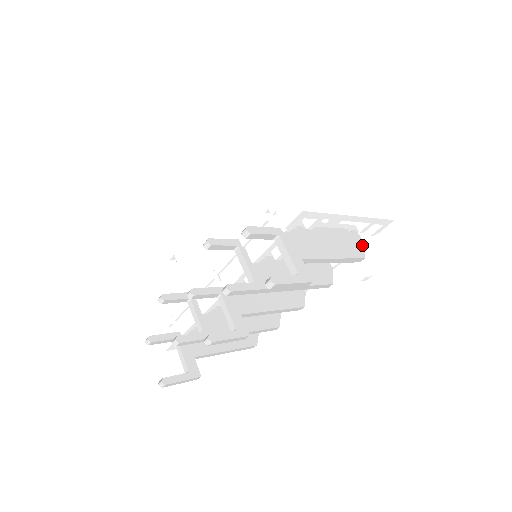
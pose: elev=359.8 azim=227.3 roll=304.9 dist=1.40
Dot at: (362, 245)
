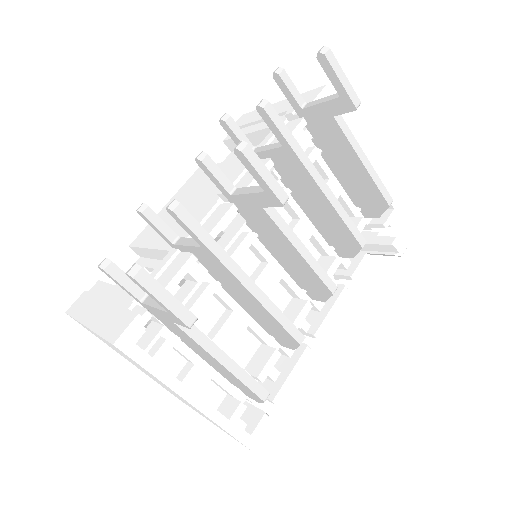
Dot at: occluded
